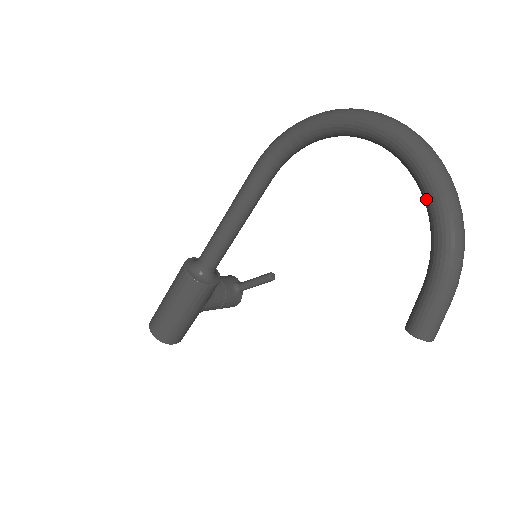
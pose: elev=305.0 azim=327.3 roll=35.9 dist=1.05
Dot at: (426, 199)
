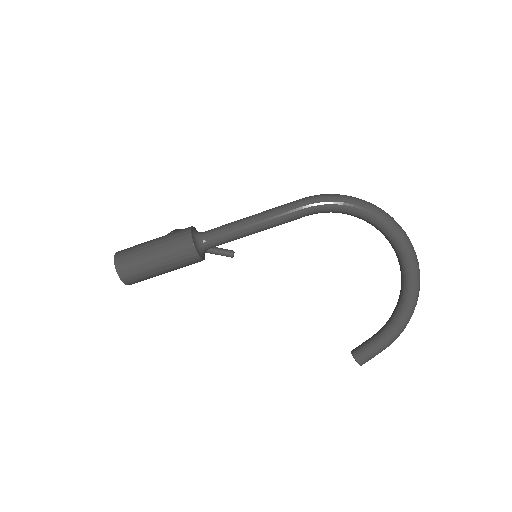
Dot at: (405, 300)
